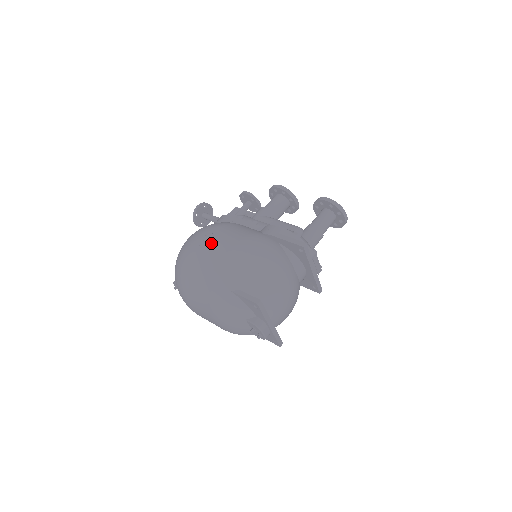
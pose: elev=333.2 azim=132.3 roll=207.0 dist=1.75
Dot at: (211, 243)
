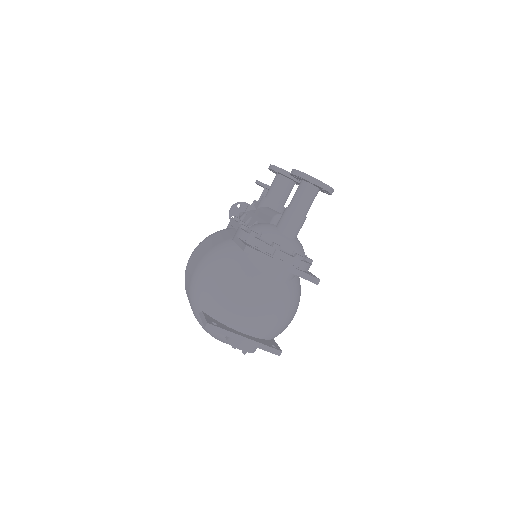
Dot at: (190, 264)
